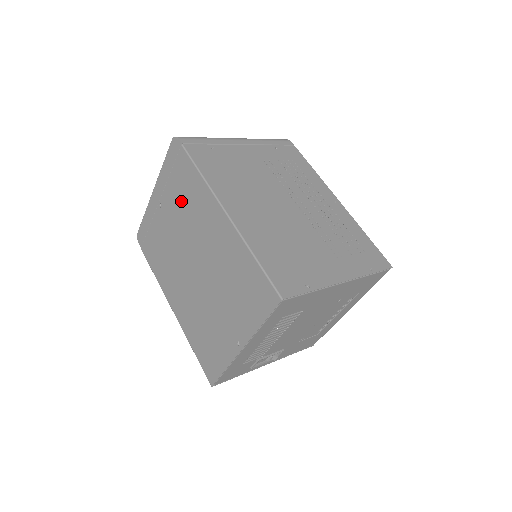
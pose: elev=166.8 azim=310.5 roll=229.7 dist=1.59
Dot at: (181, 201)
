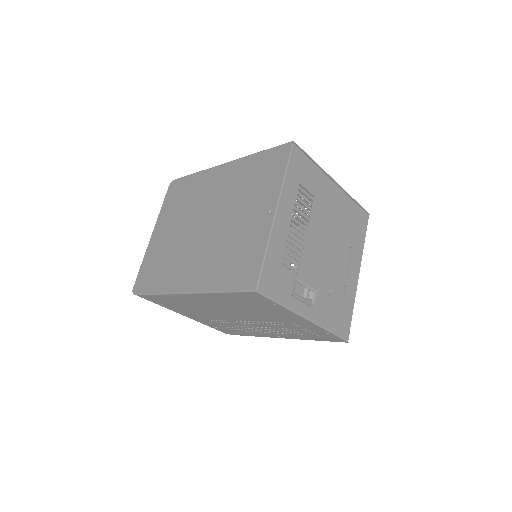
Dot at: (183, 205)
